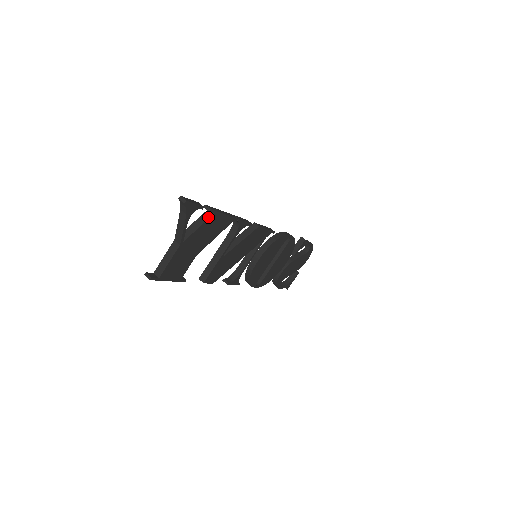
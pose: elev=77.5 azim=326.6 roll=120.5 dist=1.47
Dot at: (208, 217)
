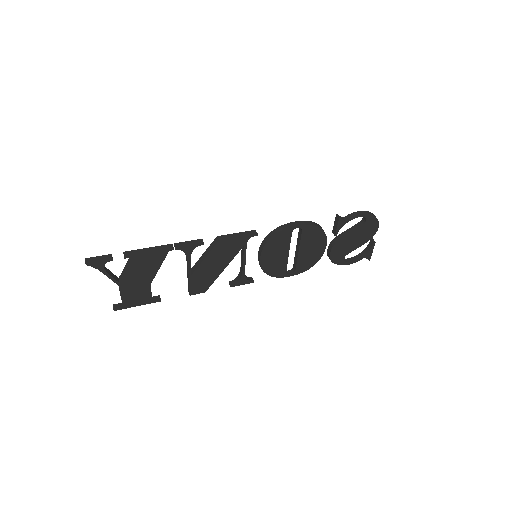
Dot at: (130, 261)
